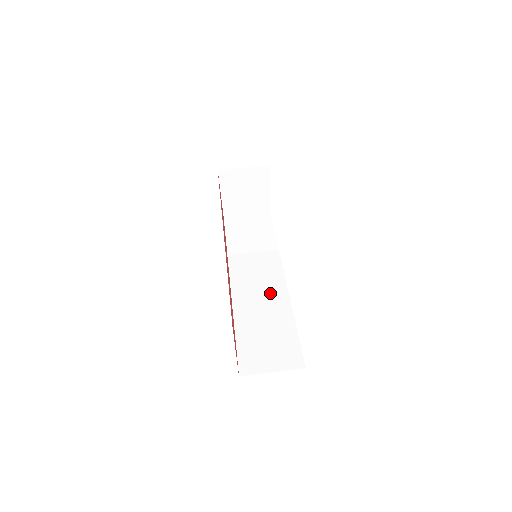
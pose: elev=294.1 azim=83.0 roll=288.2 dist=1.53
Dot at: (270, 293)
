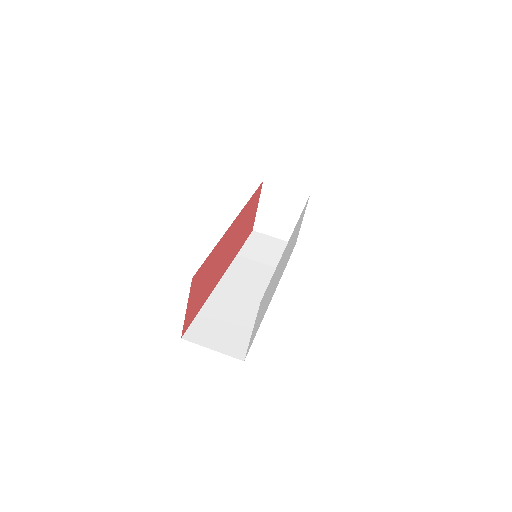
Dot at: (253, 296)
